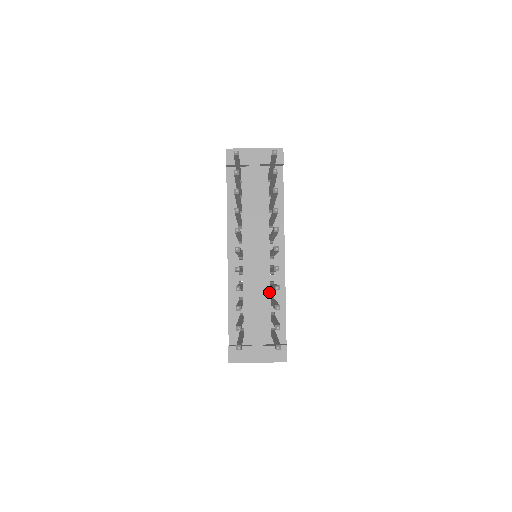
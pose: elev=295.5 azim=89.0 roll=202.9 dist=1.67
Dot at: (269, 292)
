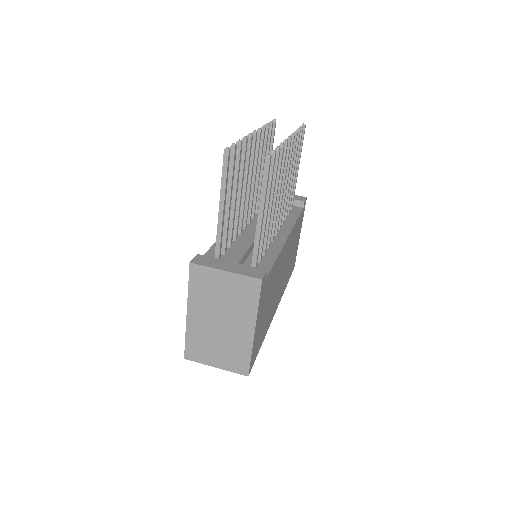
Dot at: occluded
